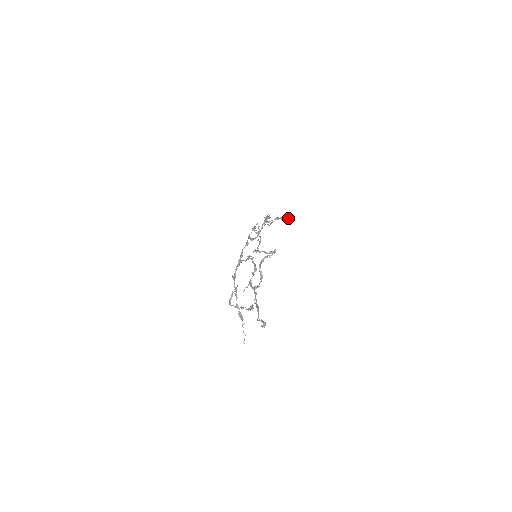
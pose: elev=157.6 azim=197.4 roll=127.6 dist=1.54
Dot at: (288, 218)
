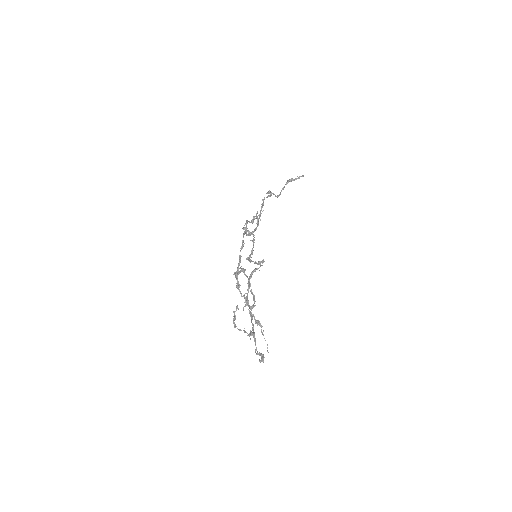
Dot at: (302, 176)
